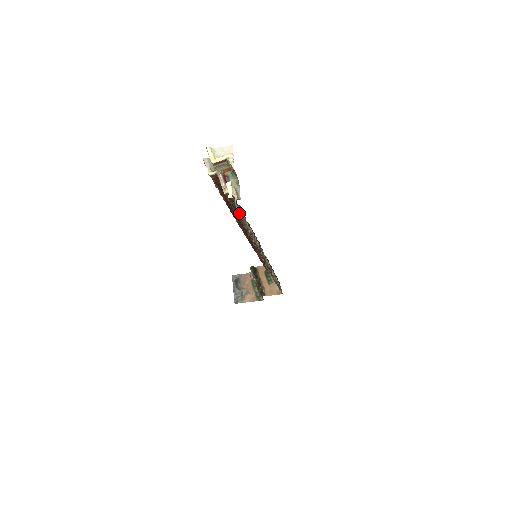
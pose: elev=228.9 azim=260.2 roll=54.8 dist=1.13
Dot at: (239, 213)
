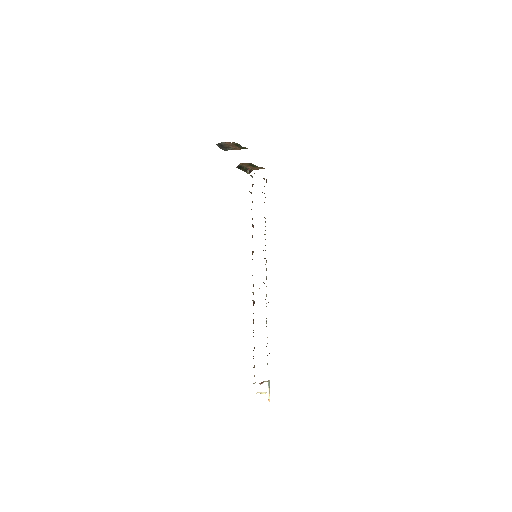
Dot at: occluded
